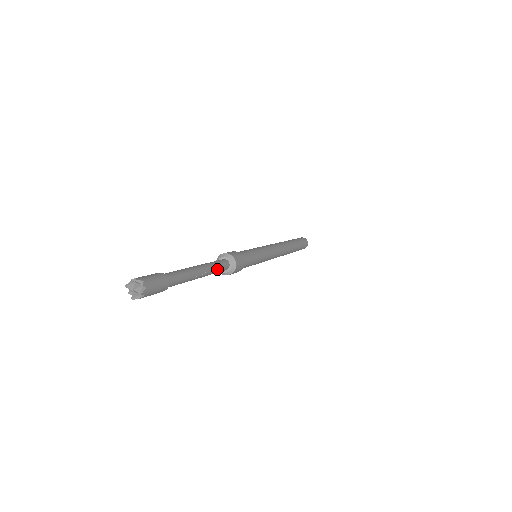
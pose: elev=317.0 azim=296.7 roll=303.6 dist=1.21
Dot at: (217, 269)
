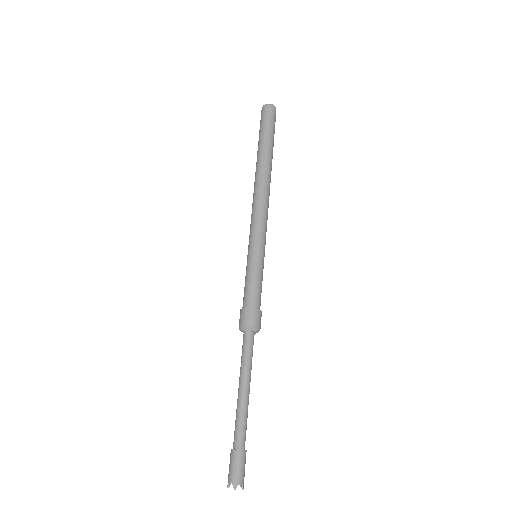
Dot at: occluded
